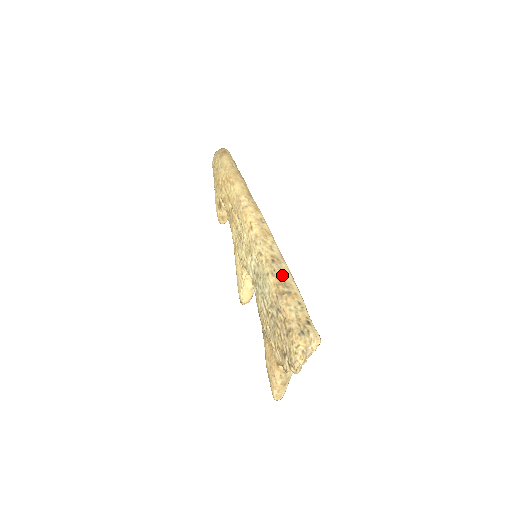
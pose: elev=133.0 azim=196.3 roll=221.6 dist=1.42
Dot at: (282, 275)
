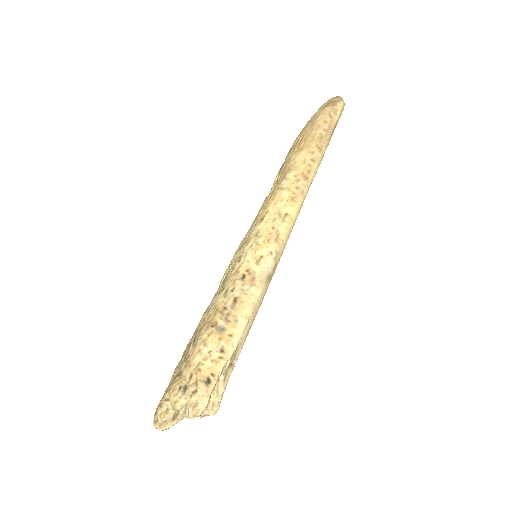
Dot at: (236, 302)
